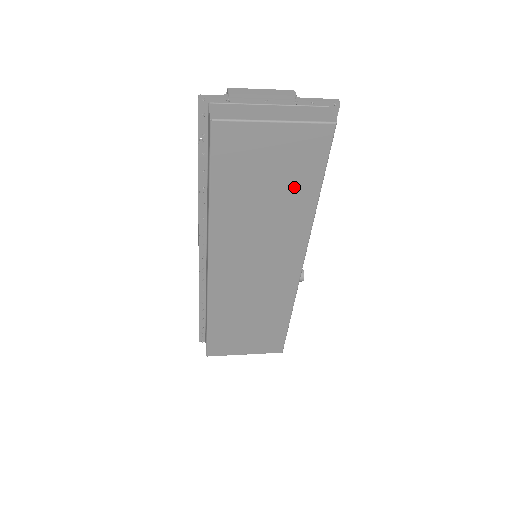
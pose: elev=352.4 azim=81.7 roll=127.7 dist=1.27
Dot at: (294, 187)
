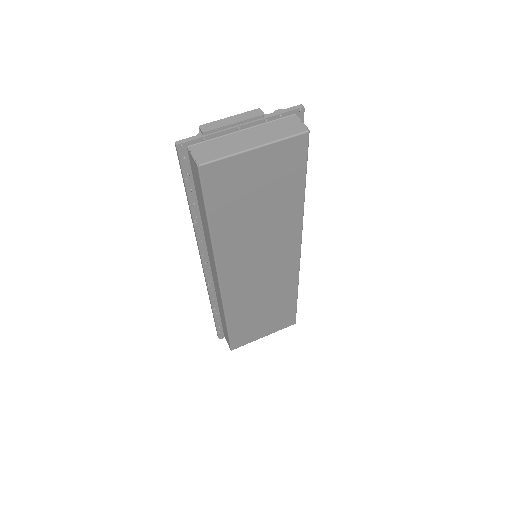
Dot at: (282, 194)
